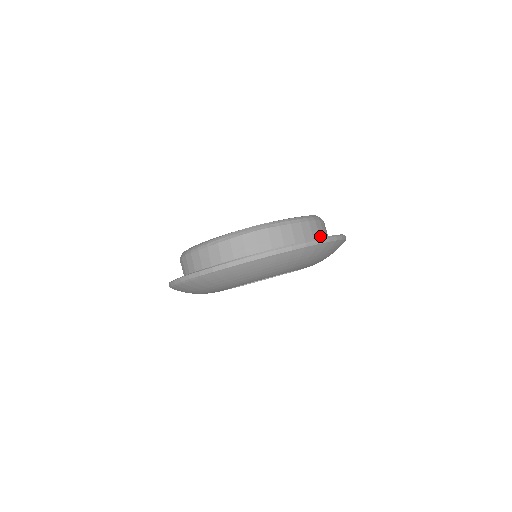
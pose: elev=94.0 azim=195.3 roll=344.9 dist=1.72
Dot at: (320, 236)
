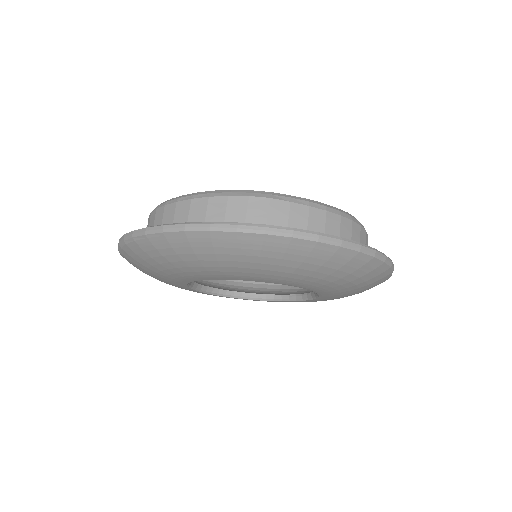
Dot at: occluded
